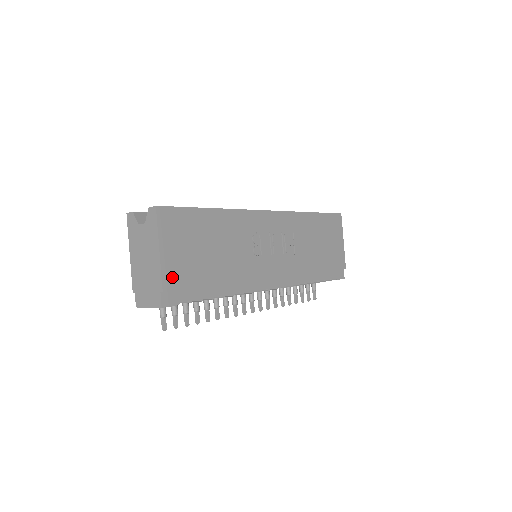
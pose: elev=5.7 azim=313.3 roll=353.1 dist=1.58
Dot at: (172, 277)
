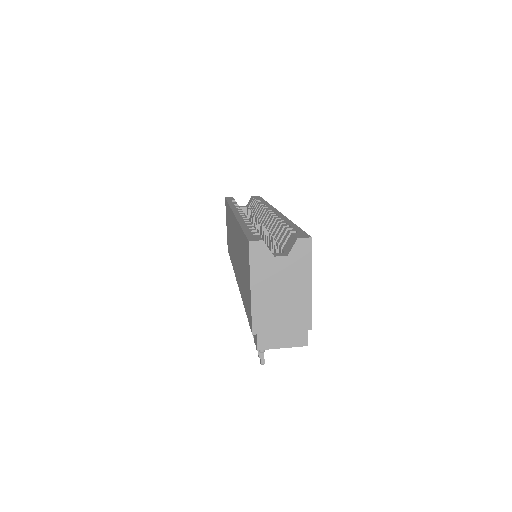
Dot at: occluded
